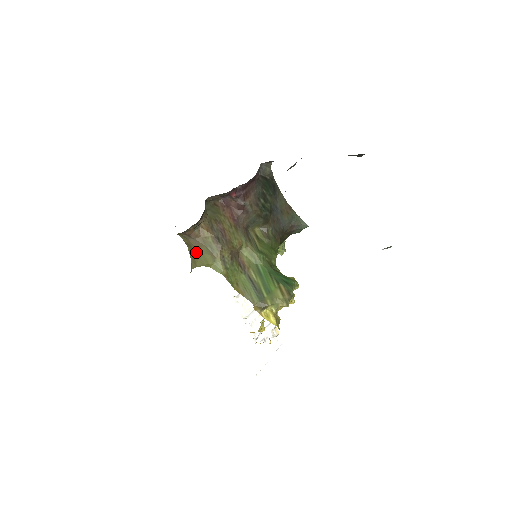
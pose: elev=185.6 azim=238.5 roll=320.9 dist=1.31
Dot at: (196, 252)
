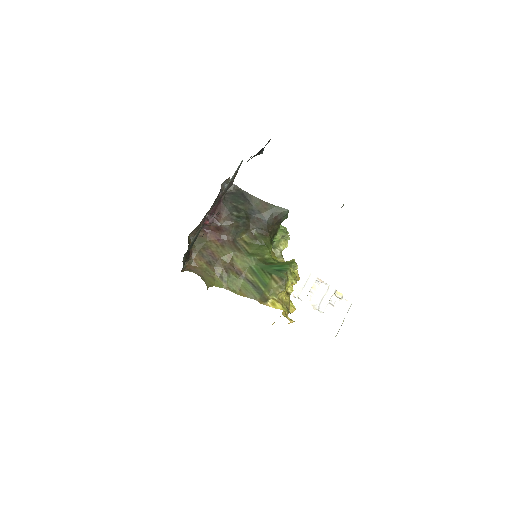
Dot at: (203, 278)
